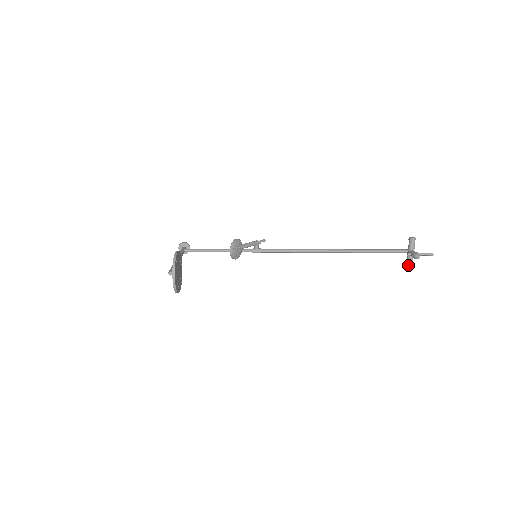
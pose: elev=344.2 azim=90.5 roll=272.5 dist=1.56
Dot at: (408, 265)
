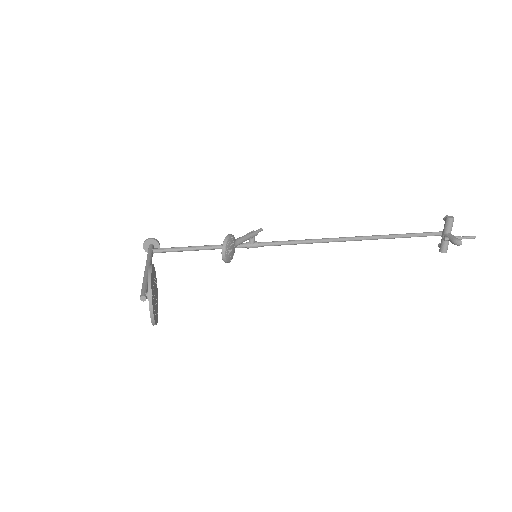
Dot at: (442, 251)
